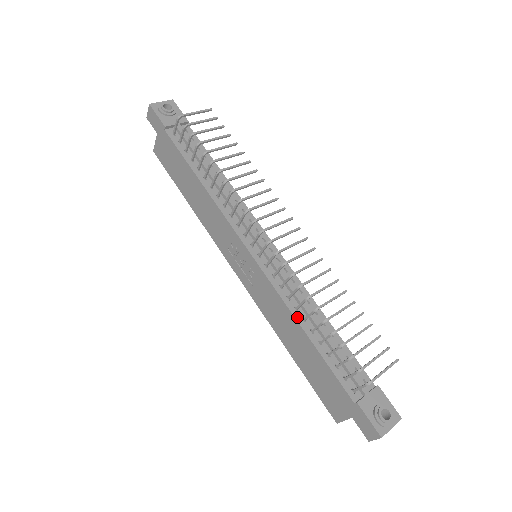
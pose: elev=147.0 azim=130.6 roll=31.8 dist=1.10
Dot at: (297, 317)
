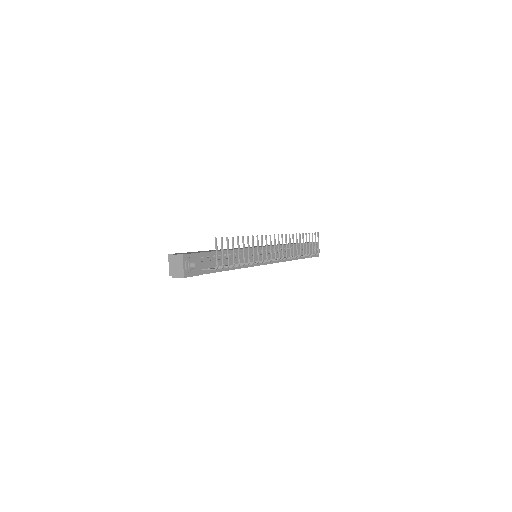
Dot at: (287, 260)
